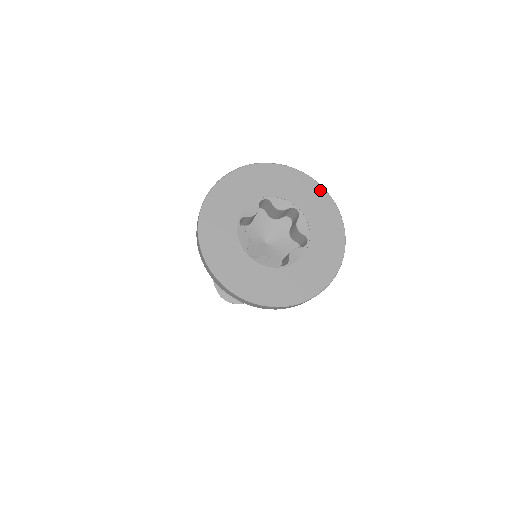
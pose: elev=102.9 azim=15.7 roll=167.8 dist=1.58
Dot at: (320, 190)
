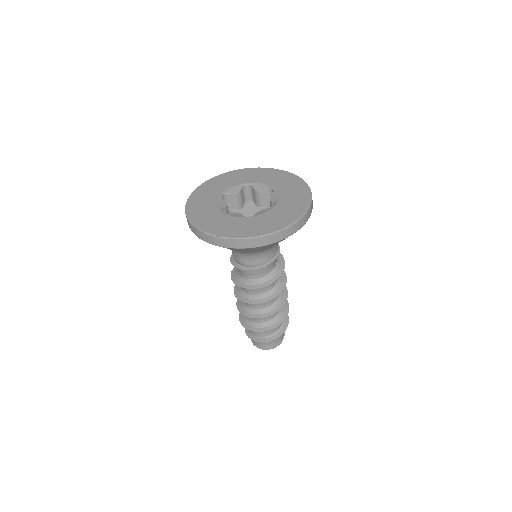
Dot at: (296, 178)
